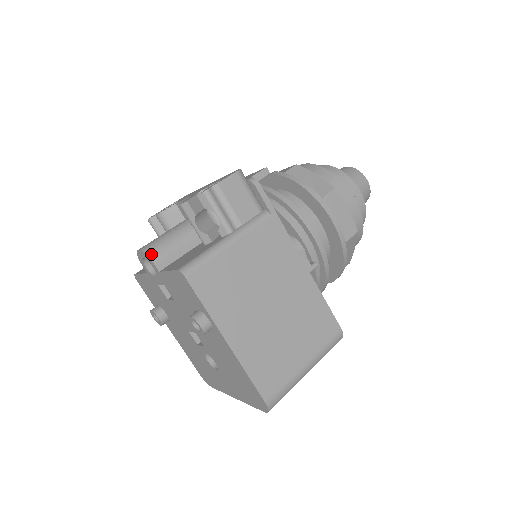
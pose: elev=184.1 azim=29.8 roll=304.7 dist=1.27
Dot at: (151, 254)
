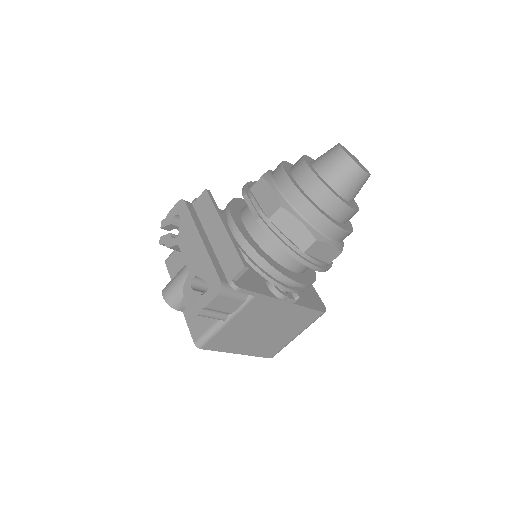
Dot at: (173, 306)
